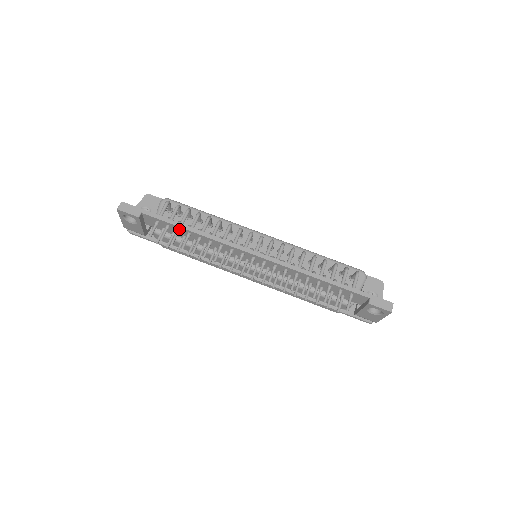
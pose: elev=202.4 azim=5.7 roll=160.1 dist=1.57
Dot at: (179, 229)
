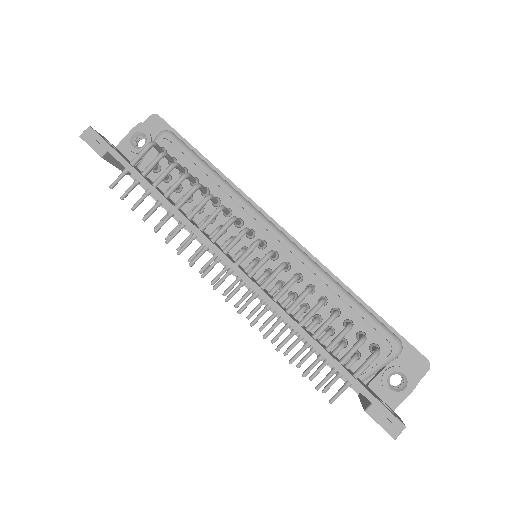
Dot at: (149, 190)
